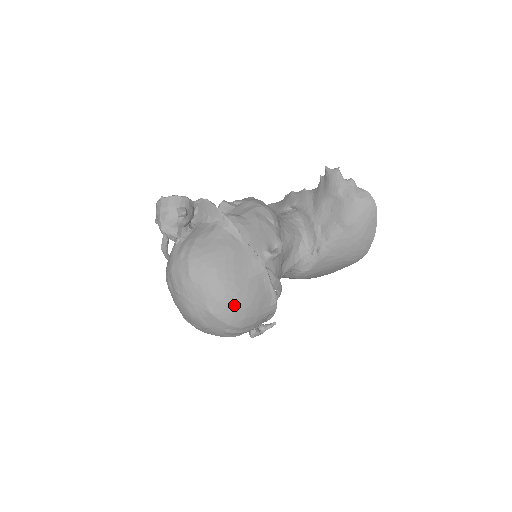
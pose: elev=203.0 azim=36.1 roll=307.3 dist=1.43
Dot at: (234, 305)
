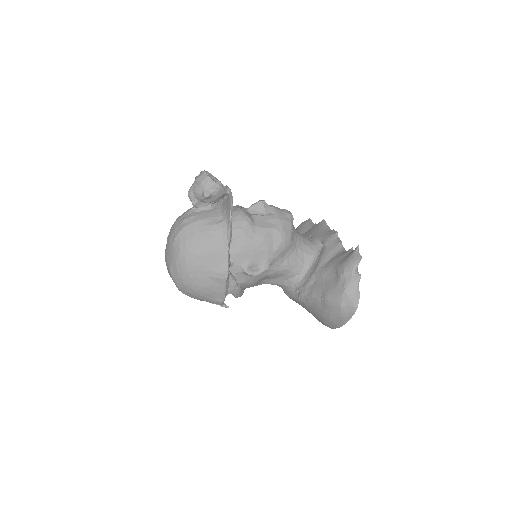
Dot at: (186, 281)
